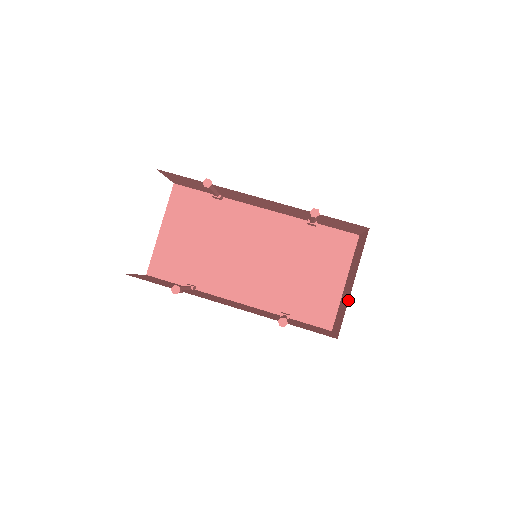
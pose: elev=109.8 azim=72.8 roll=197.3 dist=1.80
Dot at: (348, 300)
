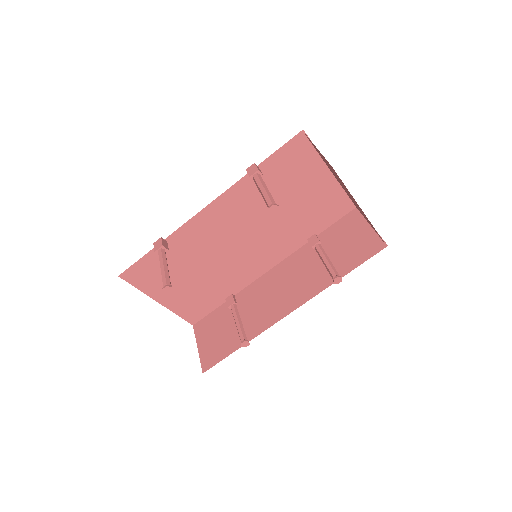
Dot at: occluded
